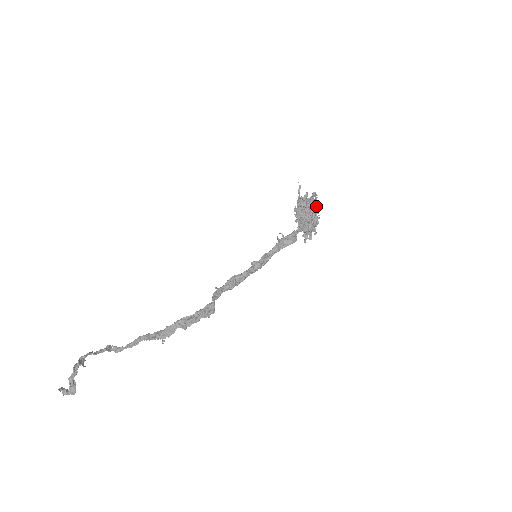
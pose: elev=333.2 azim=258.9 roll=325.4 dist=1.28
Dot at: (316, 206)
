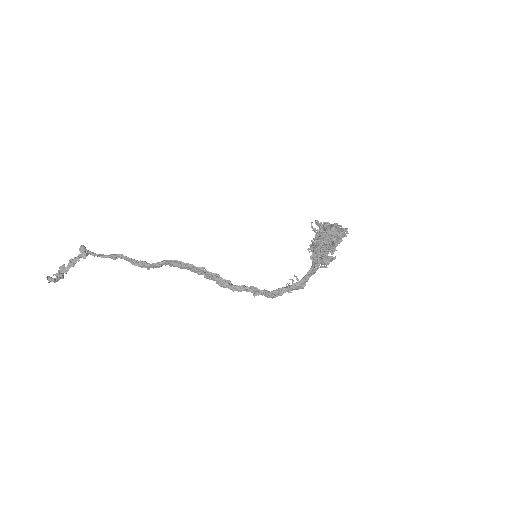
Dot at: (341, 226)
